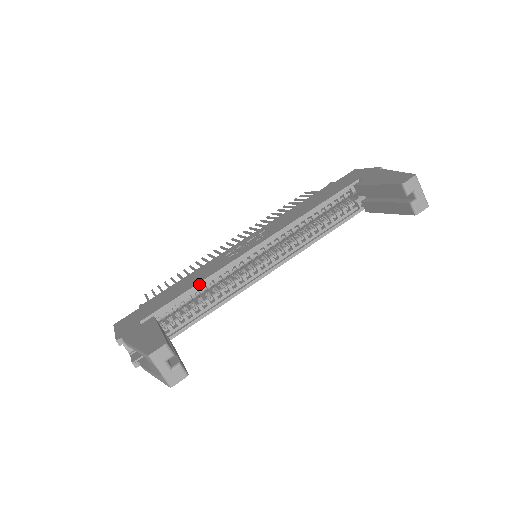
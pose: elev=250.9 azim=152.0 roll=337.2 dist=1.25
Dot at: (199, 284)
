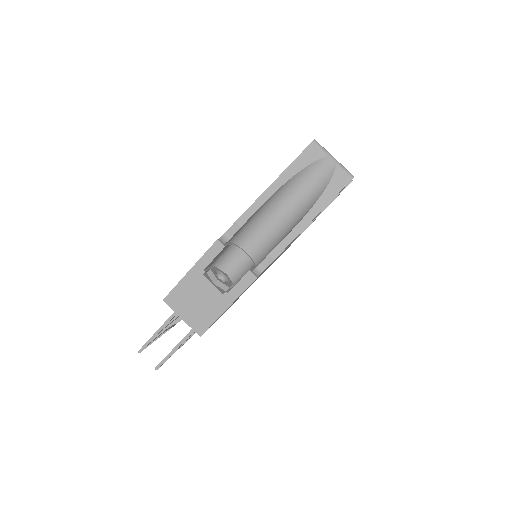
Dot at: occluded
